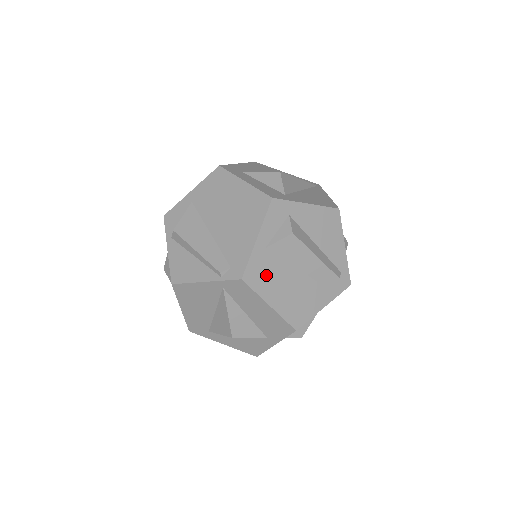
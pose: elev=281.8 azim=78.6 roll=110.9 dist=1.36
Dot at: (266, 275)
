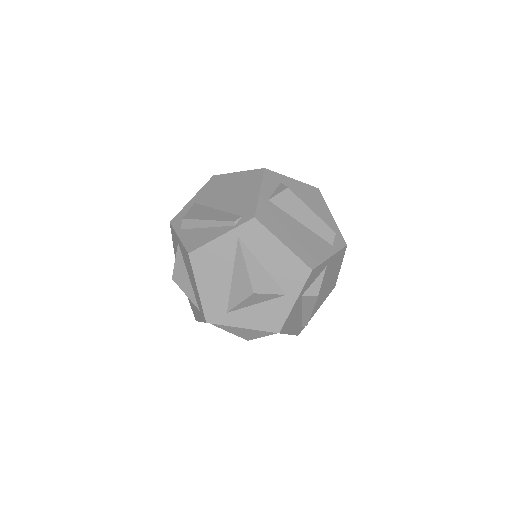
Dot at: (274, 220)
